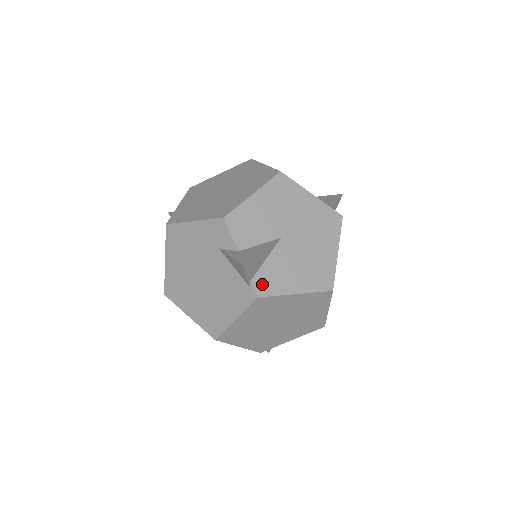
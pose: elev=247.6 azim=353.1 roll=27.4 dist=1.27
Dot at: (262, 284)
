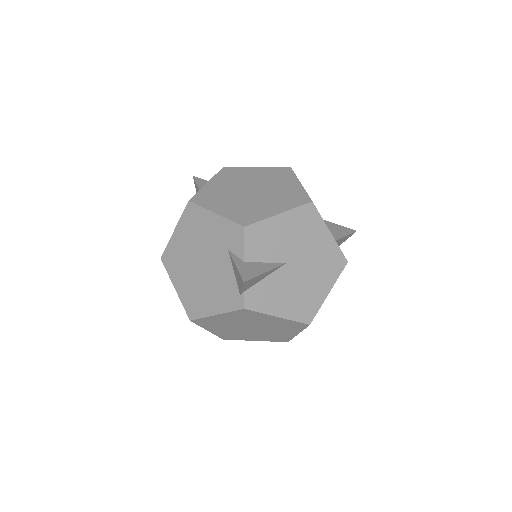
Dot at: (252, 298)
